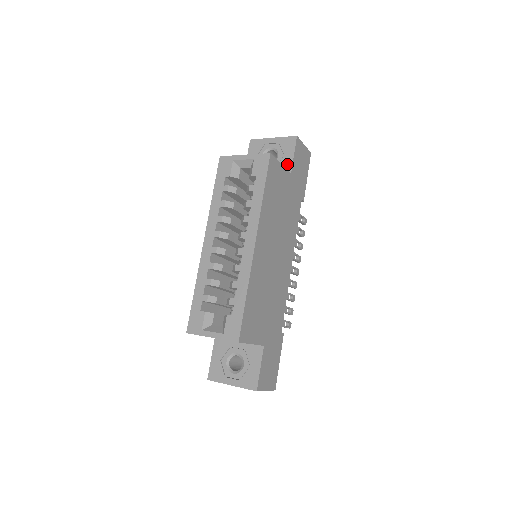
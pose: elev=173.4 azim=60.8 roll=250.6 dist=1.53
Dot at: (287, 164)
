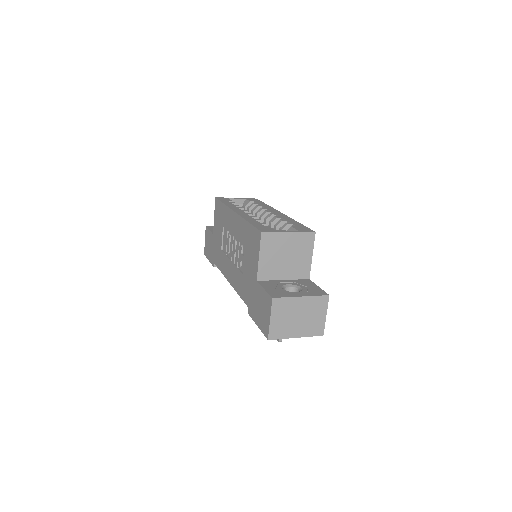
Dot at: occluded
